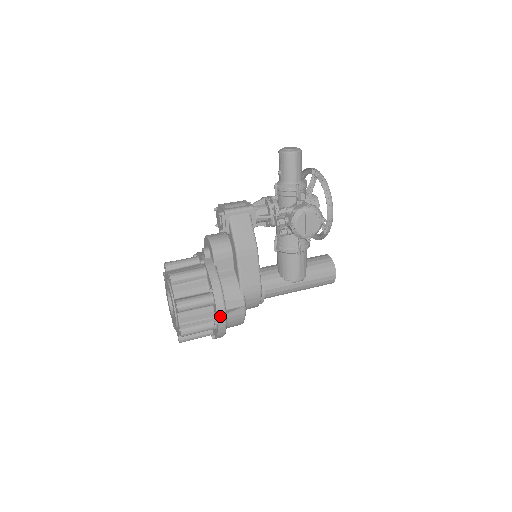
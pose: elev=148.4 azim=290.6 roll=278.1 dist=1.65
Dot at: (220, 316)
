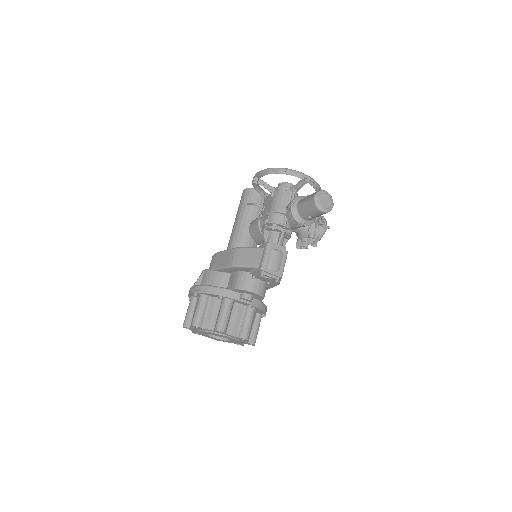
Dot at: occluded
